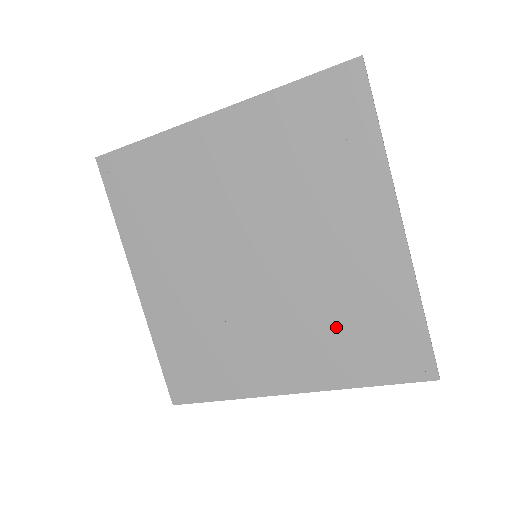
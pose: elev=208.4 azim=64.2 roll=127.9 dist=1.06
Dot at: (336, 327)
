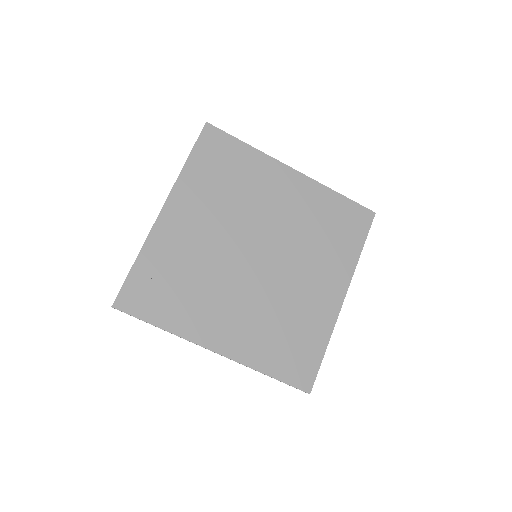
Dot at: (276, 328)
